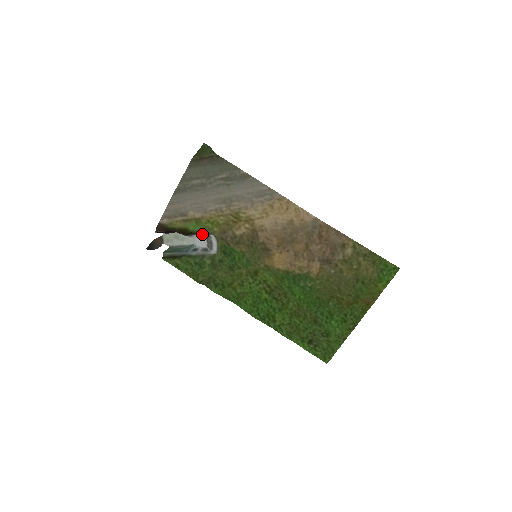
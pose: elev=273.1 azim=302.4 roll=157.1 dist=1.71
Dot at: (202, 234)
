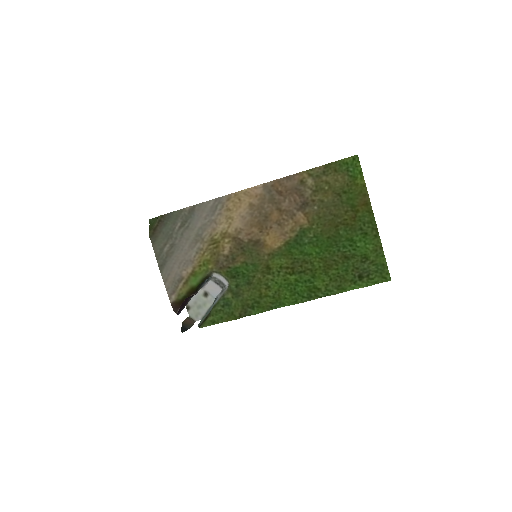
Dot at: (210, 283)
